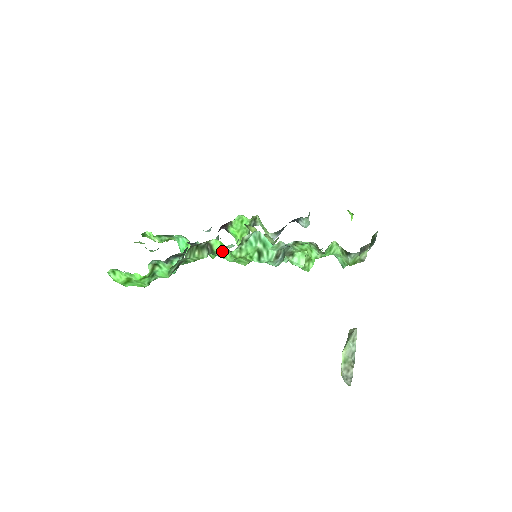
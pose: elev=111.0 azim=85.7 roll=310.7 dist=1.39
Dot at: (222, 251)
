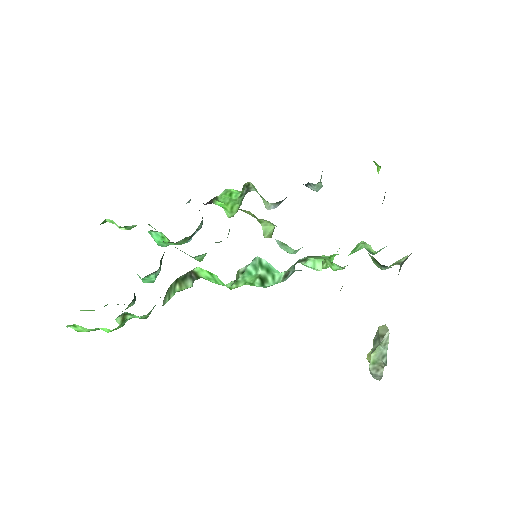
Dot at: (211, 278)
